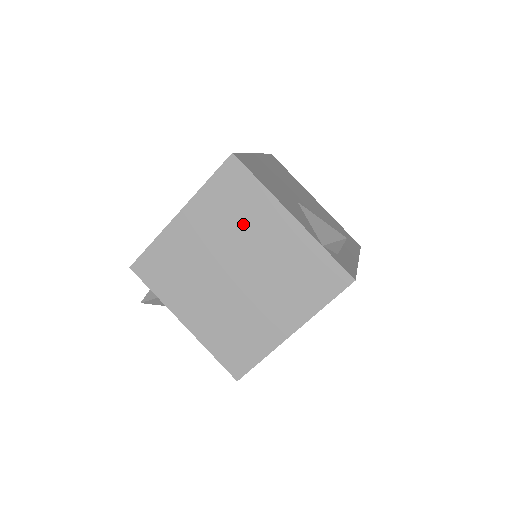
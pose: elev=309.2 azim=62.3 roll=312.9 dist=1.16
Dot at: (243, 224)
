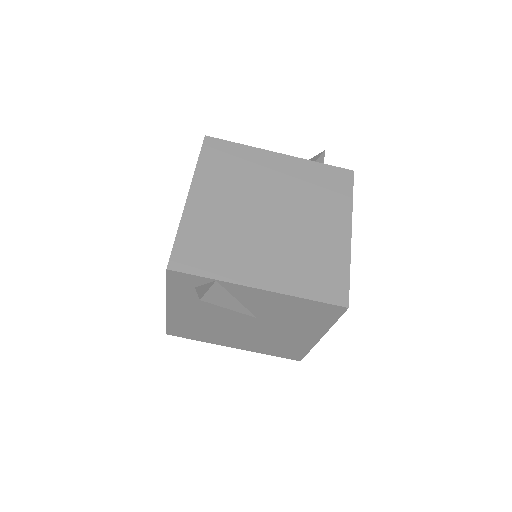
Dot at: (249, 176)
